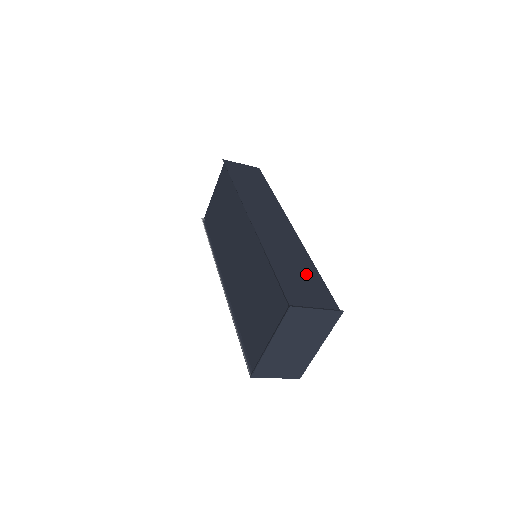
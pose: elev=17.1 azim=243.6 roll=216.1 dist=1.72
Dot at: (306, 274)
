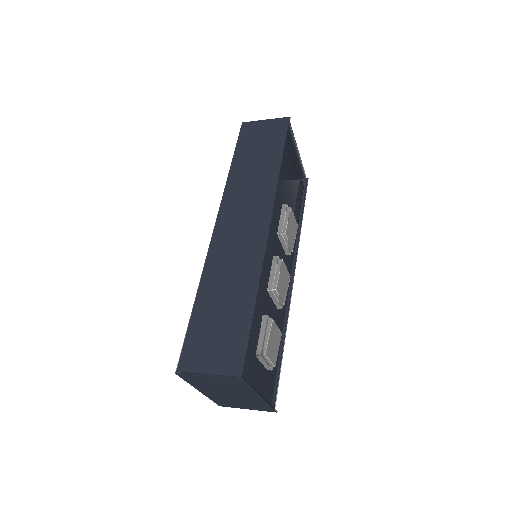
Dot at: (232, 316)
